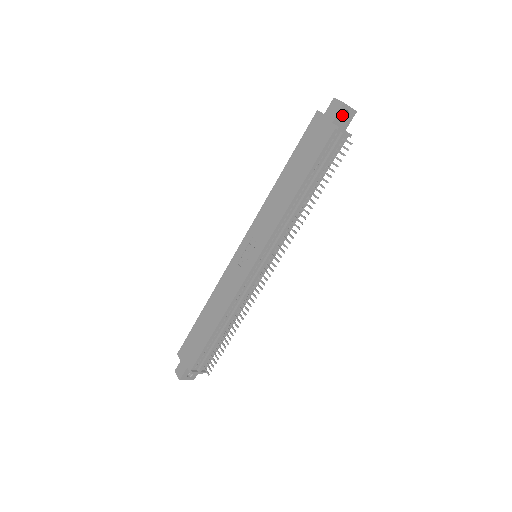
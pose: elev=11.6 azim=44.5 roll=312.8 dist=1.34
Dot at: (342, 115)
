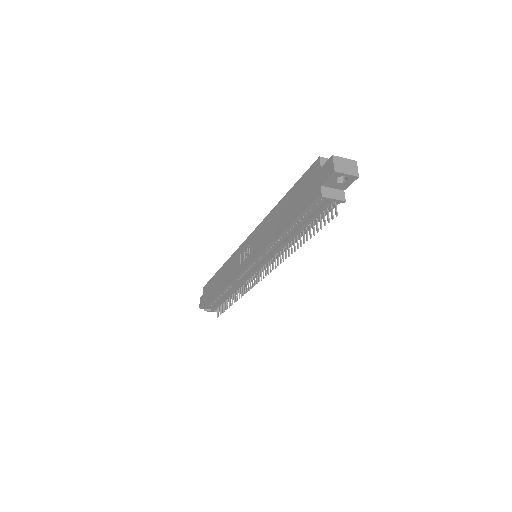
Dot at: (336, 179)
